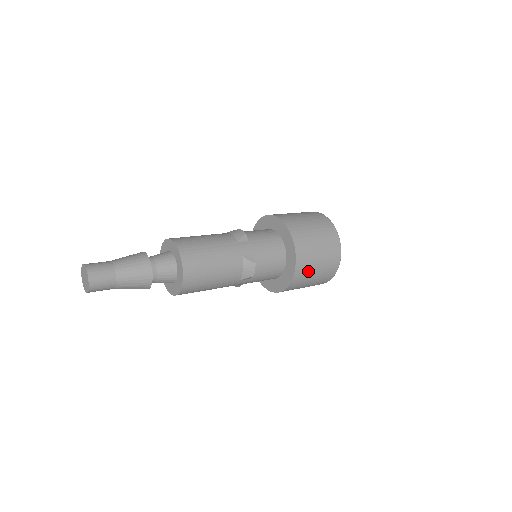
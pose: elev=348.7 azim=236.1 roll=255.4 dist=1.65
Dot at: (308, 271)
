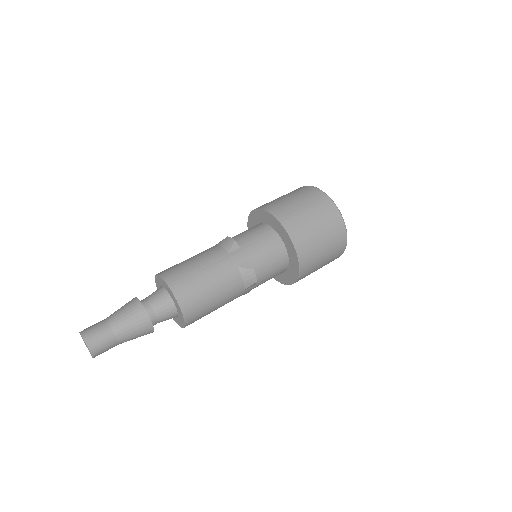
Dot at: (314, 256)
